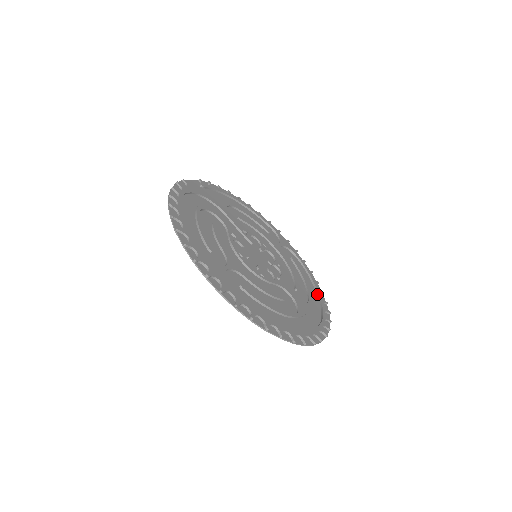
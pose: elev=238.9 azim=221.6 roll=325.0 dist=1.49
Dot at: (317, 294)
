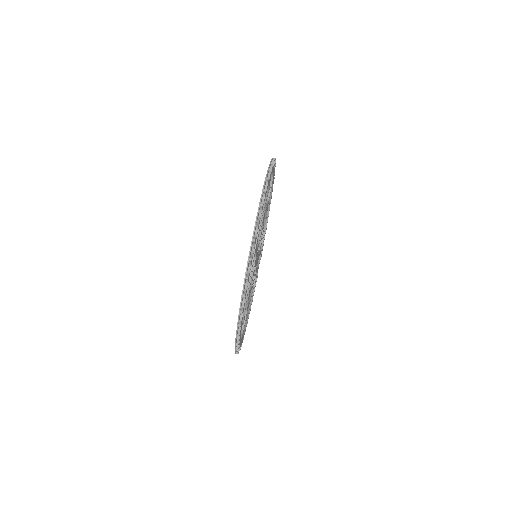
Dot at: occluded
